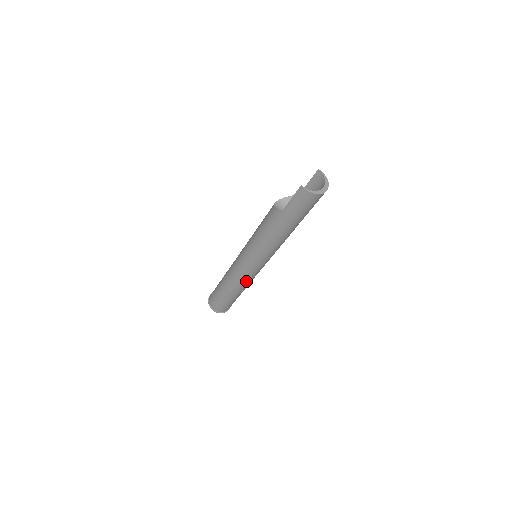
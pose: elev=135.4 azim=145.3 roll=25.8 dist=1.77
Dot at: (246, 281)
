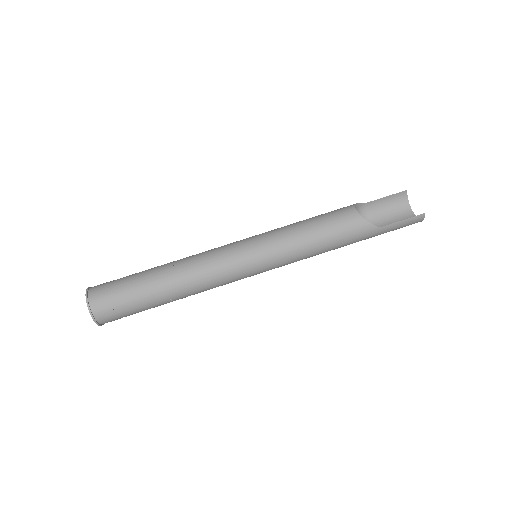
Dot at: occluded
